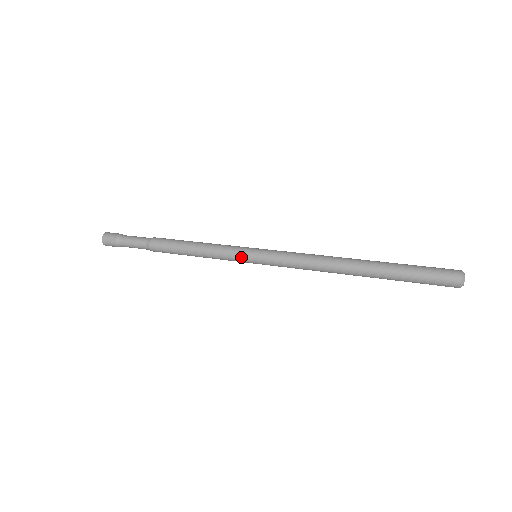
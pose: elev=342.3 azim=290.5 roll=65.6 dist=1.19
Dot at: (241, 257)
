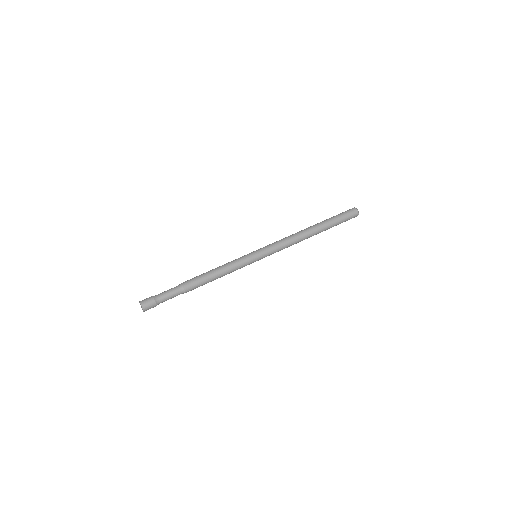
Dot at: (250, 260)
